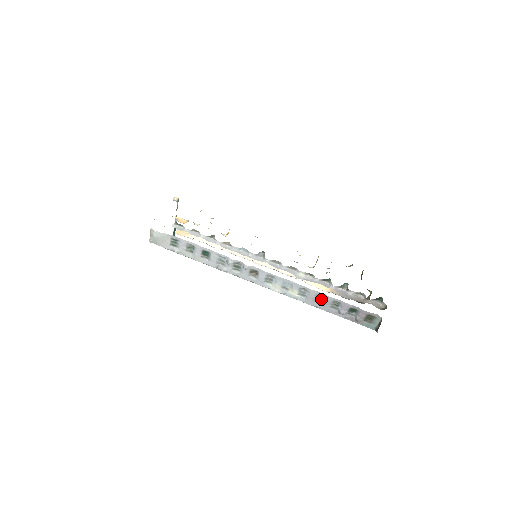
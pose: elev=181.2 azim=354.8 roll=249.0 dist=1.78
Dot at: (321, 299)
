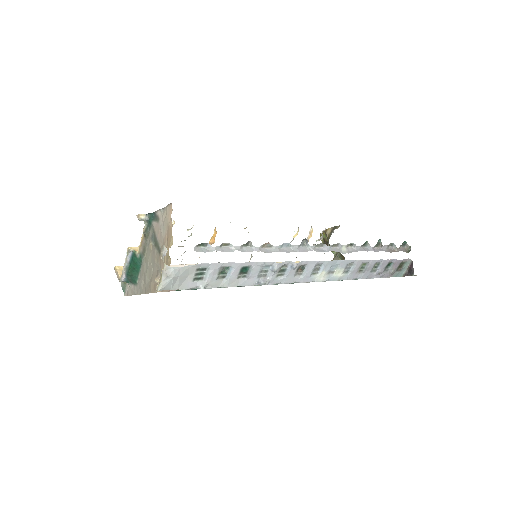
Dot at: (363, 267)
